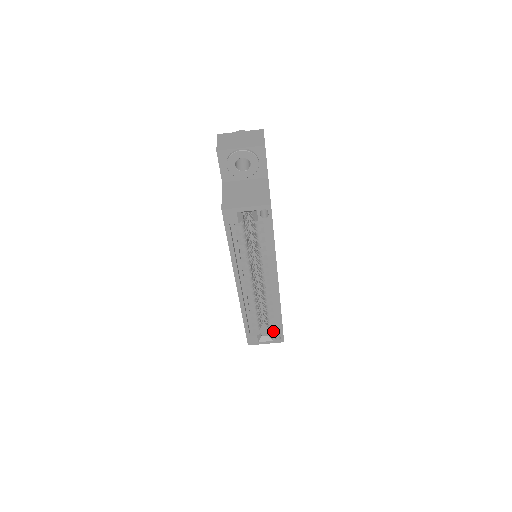
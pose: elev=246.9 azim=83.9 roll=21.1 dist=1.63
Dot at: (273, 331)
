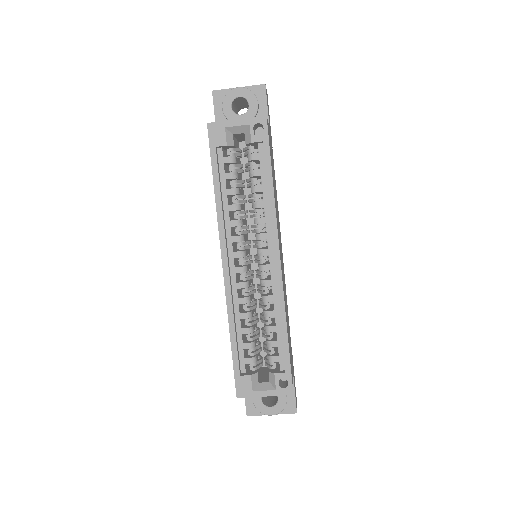
Dot at: (276, 371)
